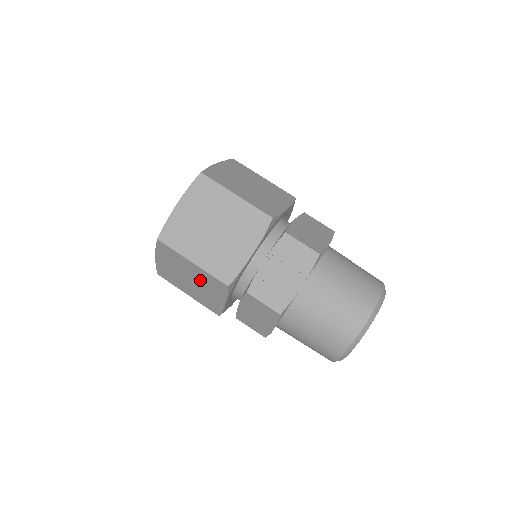
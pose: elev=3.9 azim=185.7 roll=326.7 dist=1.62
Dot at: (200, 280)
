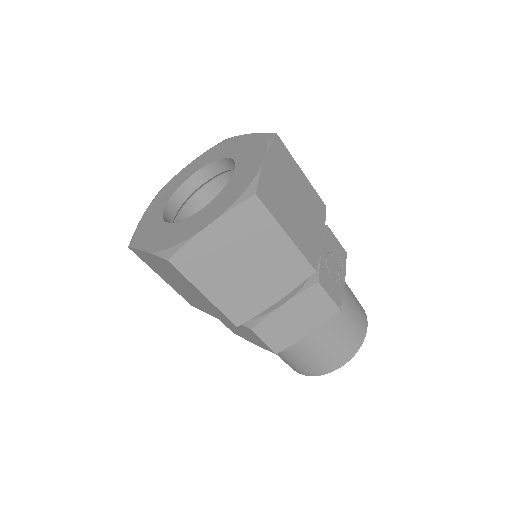
Dot at: (269, 265)
